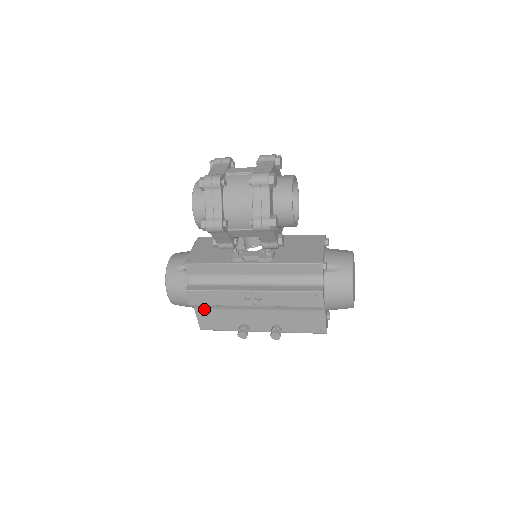
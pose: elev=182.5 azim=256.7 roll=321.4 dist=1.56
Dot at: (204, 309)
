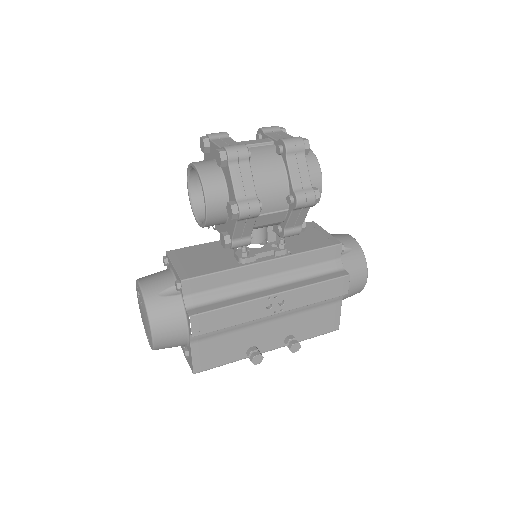
Dot at: (204, 340)
